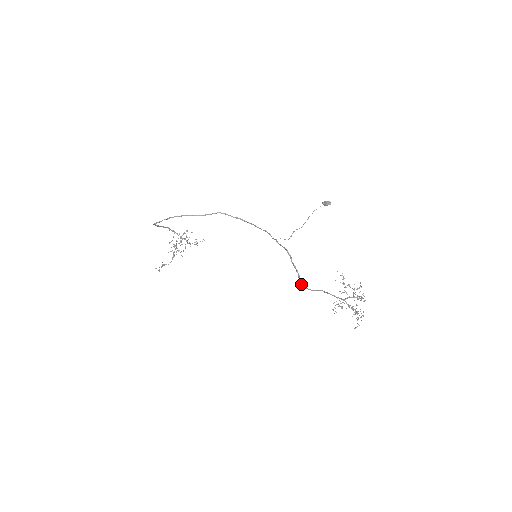
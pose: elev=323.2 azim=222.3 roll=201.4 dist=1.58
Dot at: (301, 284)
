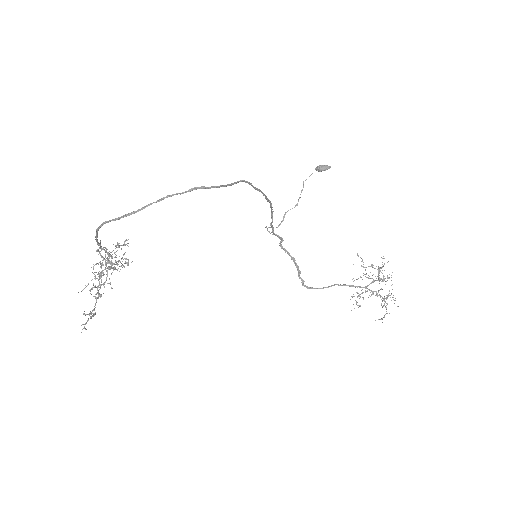
Dot at: (305, 285)
